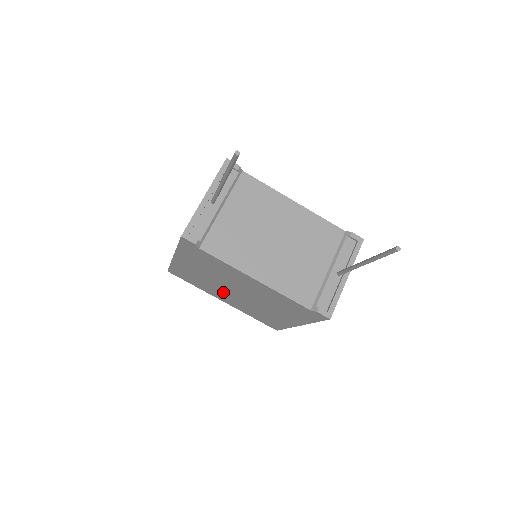
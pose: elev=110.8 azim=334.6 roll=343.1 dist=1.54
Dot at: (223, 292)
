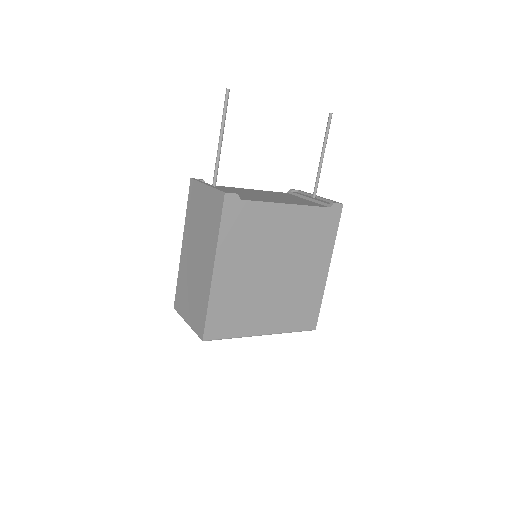
Dot at: (263, 299)
